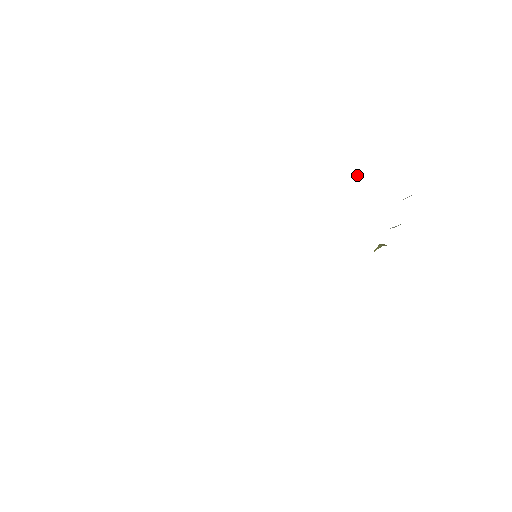
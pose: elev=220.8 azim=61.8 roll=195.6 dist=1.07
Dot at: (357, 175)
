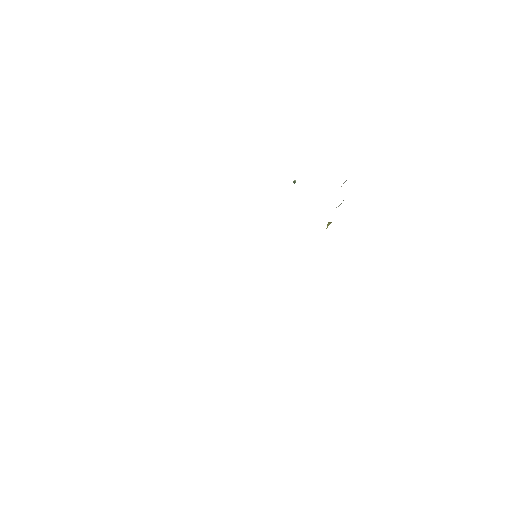
Dot at: (293, 182)
